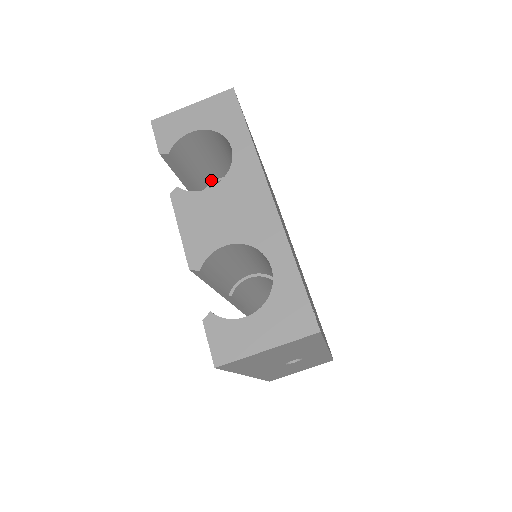
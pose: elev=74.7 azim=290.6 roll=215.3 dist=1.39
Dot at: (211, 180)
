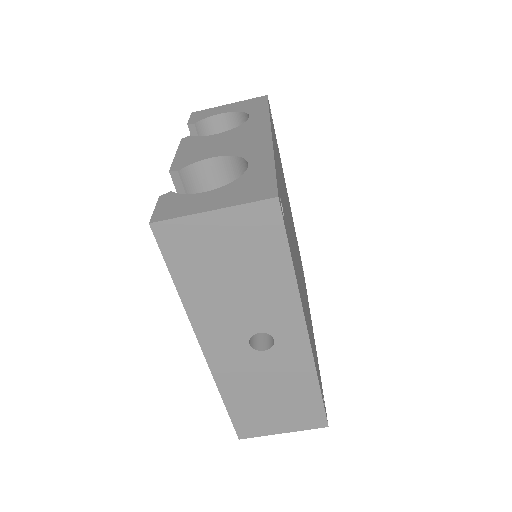
Dot at: occluded
